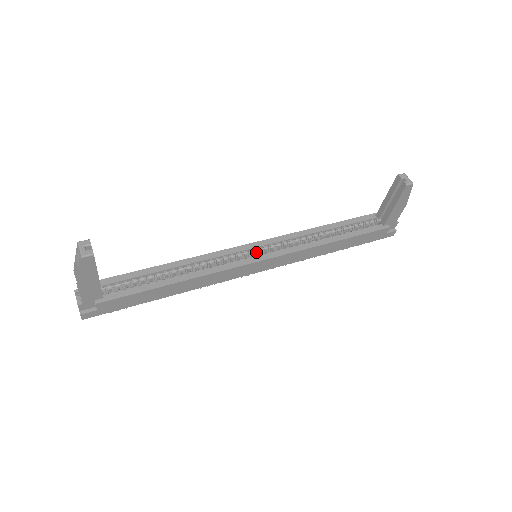
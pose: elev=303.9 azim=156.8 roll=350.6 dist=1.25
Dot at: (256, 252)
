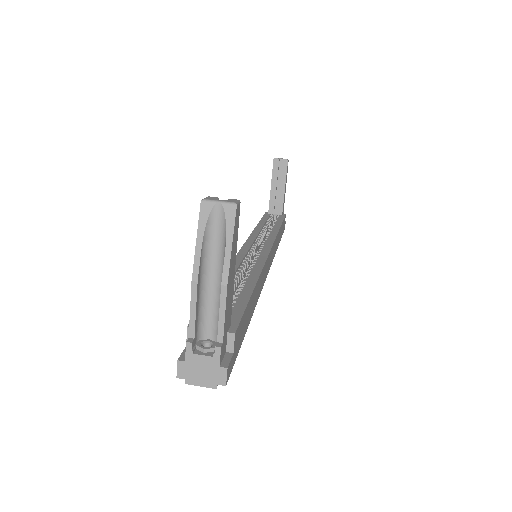
Dot at: (253, 252)
